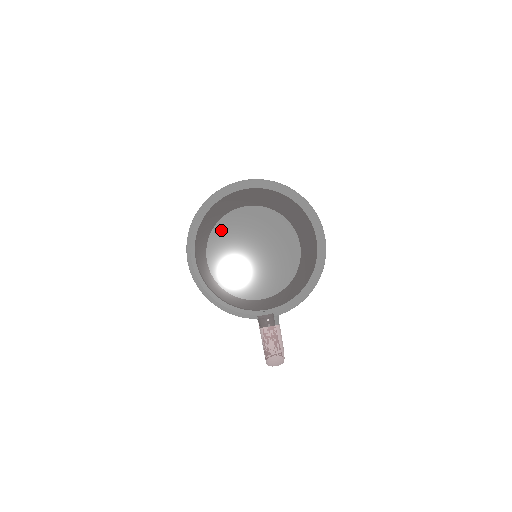
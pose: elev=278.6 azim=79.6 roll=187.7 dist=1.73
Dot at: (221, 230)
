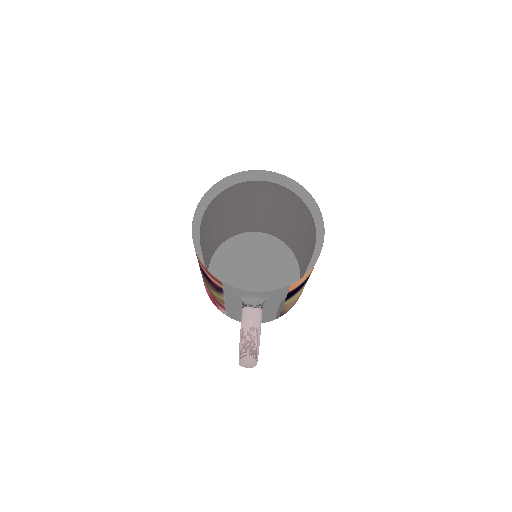
Dot at: (231, 204)
